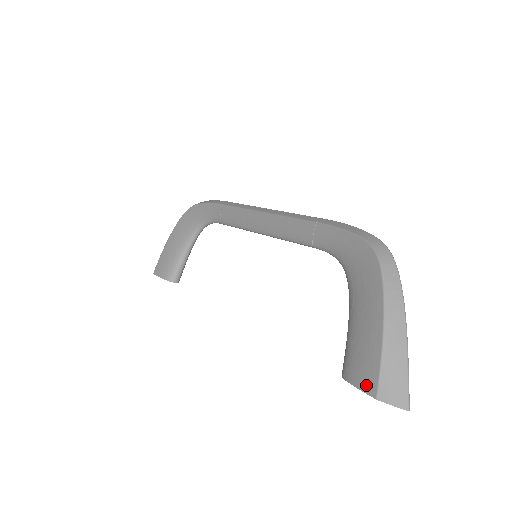
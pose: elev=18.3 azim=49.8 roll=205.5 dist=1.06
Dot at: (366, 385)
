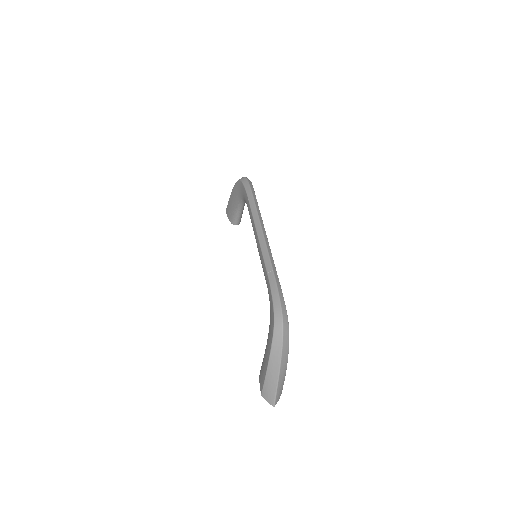
Dot at: (260, 385)
